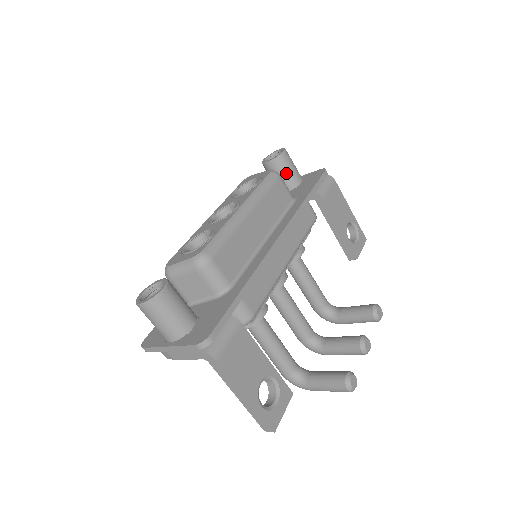
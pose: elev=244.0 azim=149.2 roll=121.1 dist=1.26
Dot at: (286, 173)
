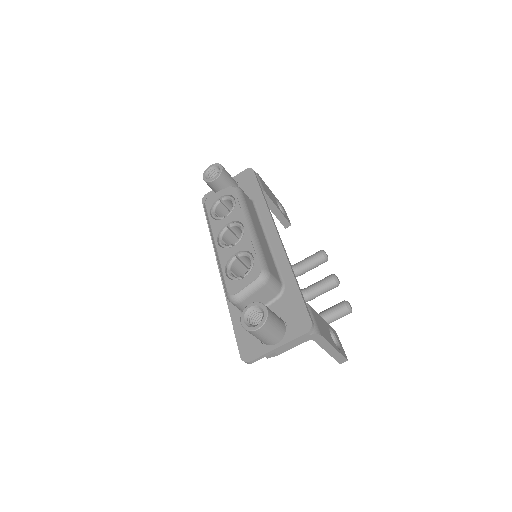
Dot at: (229, 183)
